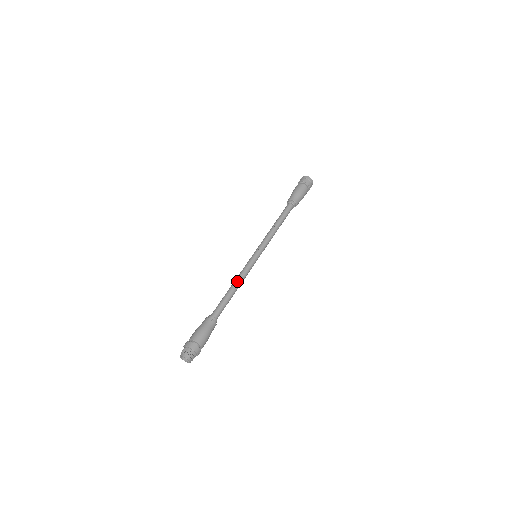
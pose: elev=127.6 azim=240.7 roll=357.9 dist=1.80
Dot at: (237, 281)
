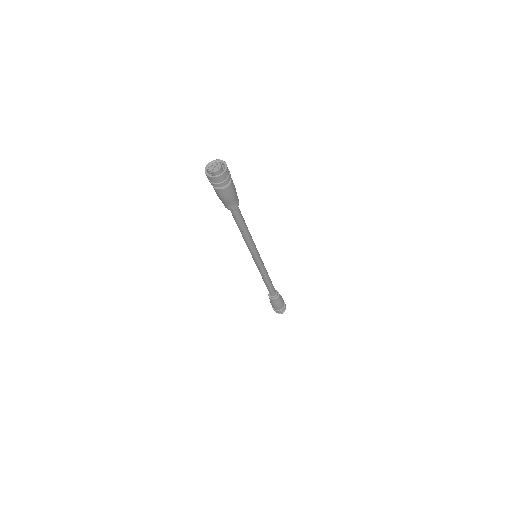
Dot at: (265, 278)
